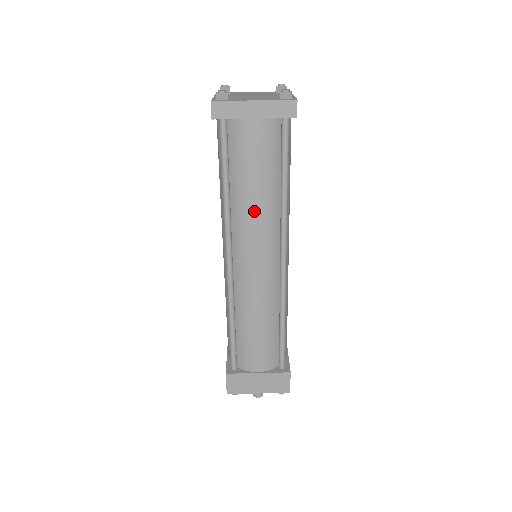
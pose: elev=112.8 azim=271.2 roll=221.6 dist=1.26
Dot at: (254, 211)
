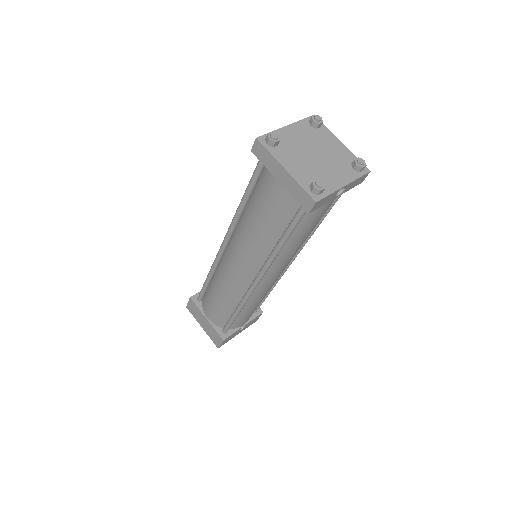
Dot at: (249, 236)
